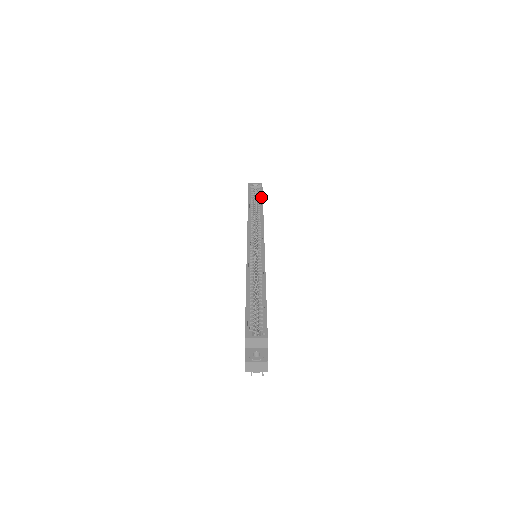
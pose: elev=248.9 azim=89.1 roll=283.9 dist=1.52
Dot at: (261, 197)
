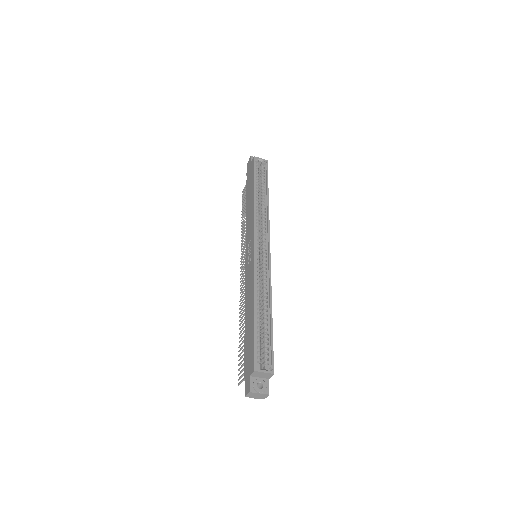
Dot at: (267, 182)
